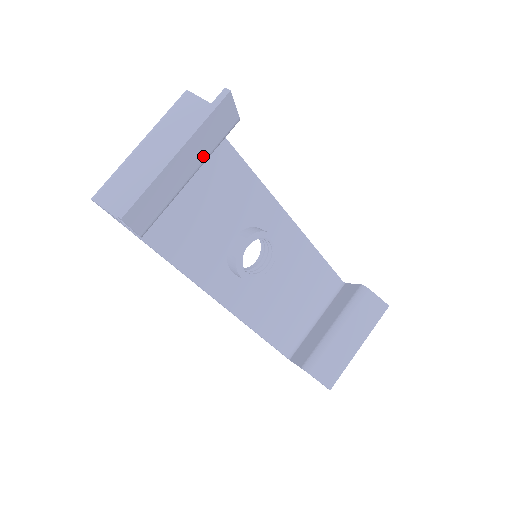
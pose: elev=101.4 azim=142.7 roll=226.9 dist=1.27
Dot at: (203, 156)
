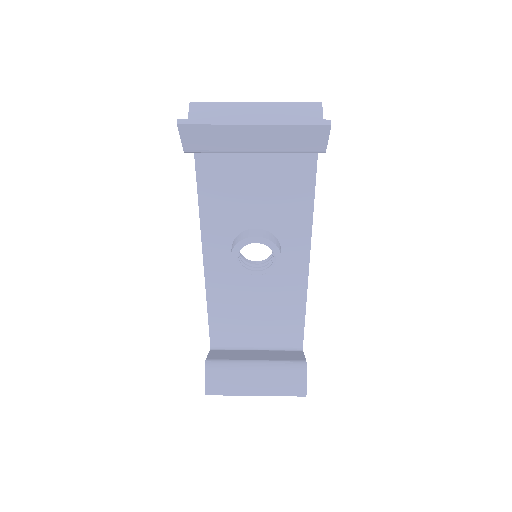
Dot at: (274, 147)
